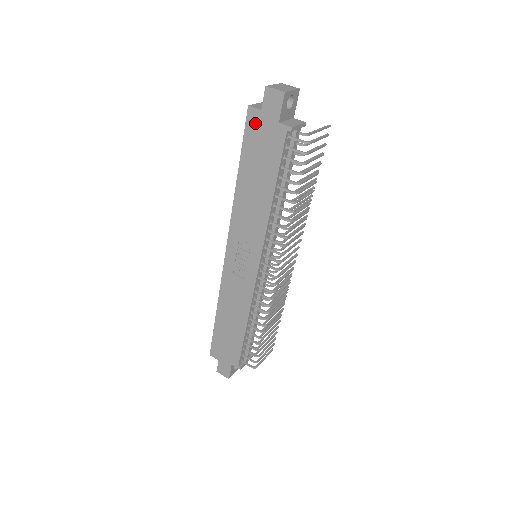
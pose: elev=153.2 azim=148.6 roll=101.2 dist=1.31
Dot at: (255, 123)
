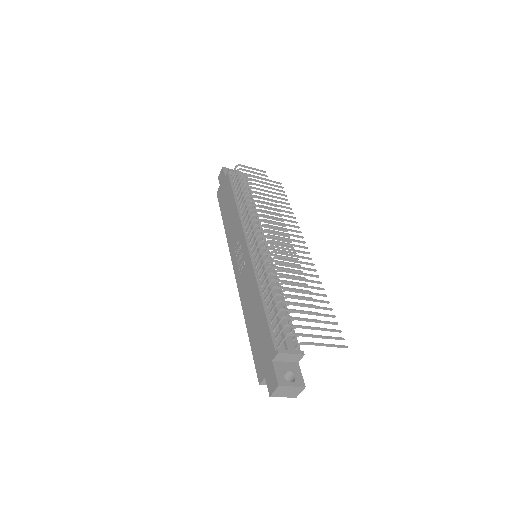
Dot at: (220, 193)
